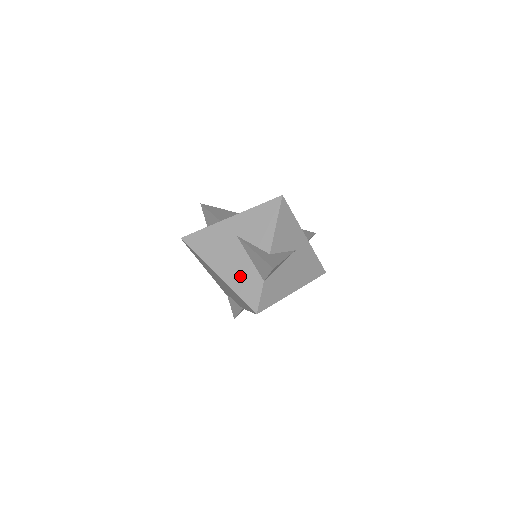
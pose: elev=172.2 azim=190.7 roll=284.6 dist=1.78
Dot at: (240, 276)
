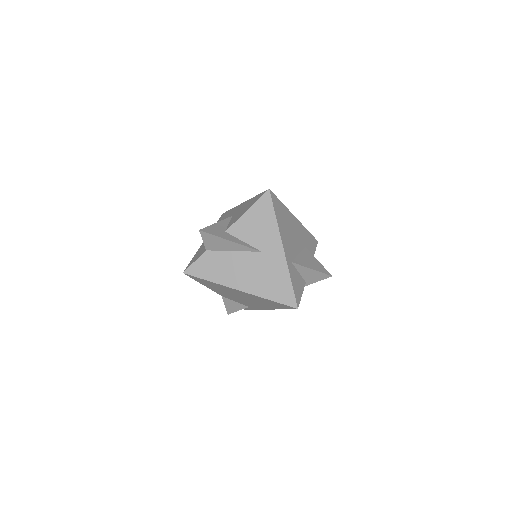
Dot at: occluded
